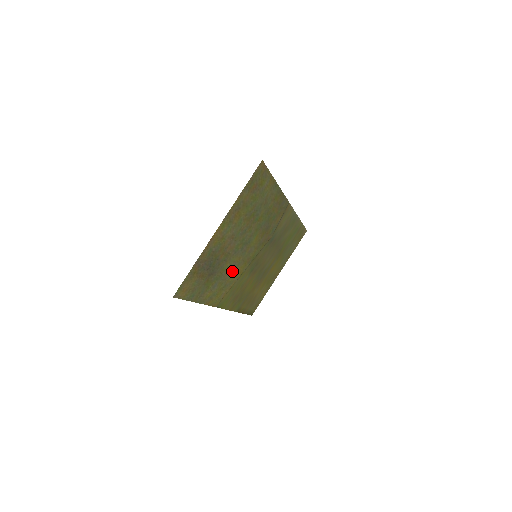
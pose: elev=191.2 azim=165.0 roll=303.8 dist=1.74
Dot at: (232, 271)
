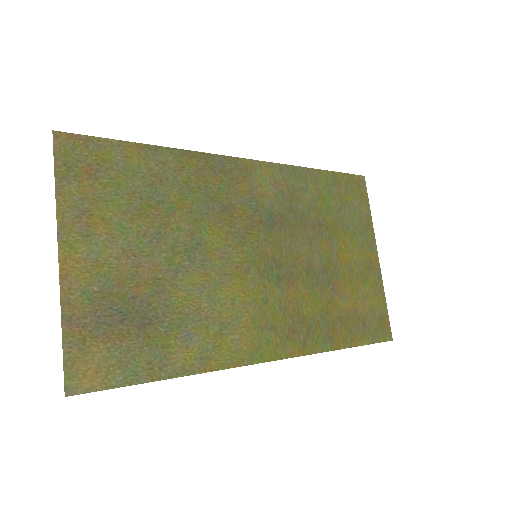
Dot at: (212, 300)
